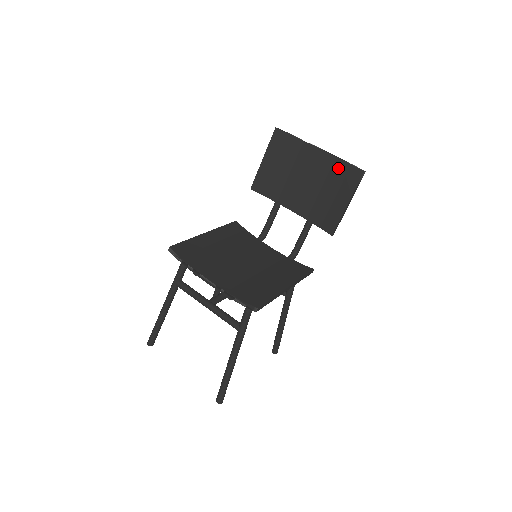
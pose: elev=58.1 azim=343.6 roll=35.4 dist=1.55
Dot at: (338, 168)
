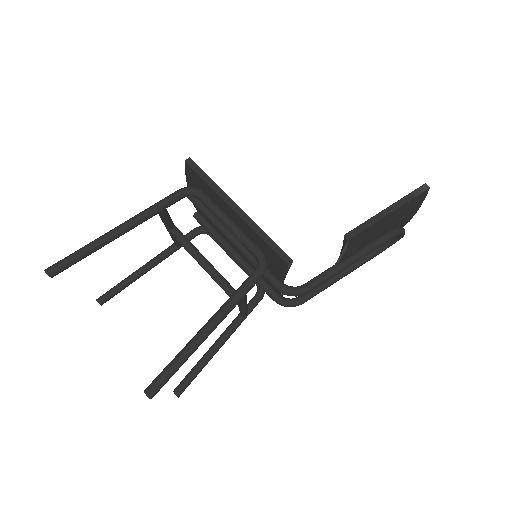
Dot at: occluded
